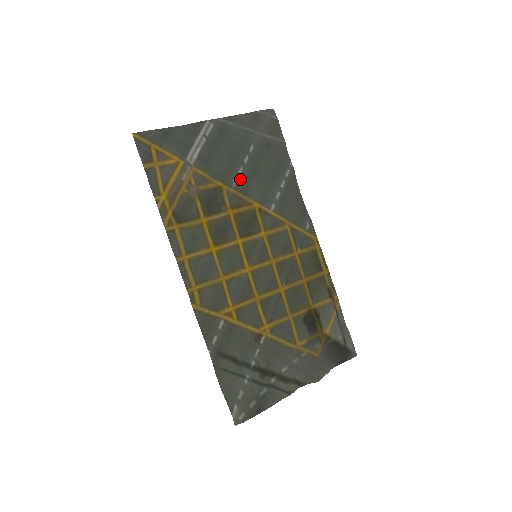
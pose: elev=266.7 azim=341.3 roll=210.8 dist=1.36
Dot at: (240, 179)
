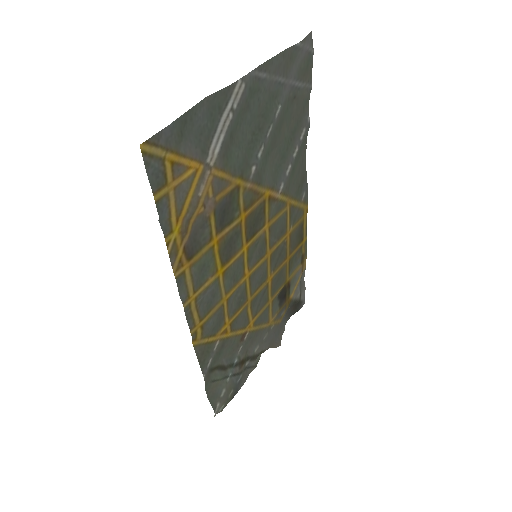
Dot at: (258, 164)
